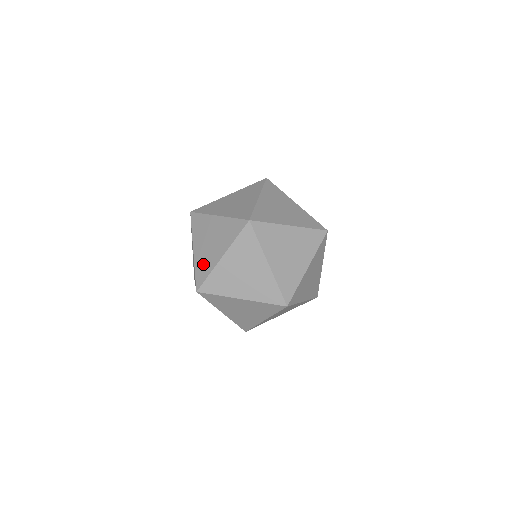
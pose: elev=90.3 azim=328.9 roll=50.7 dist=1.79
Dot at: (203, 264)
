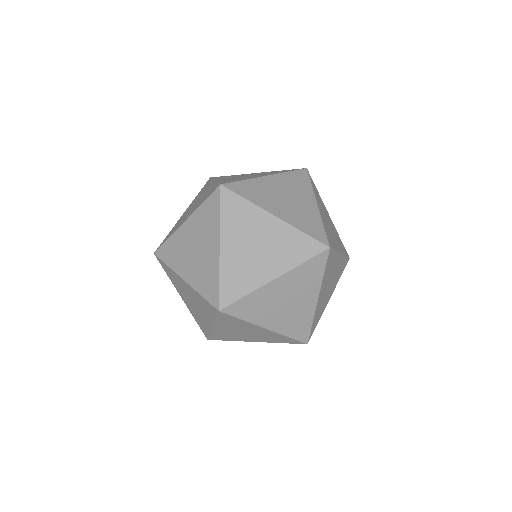
Dot at: (175, 227)
